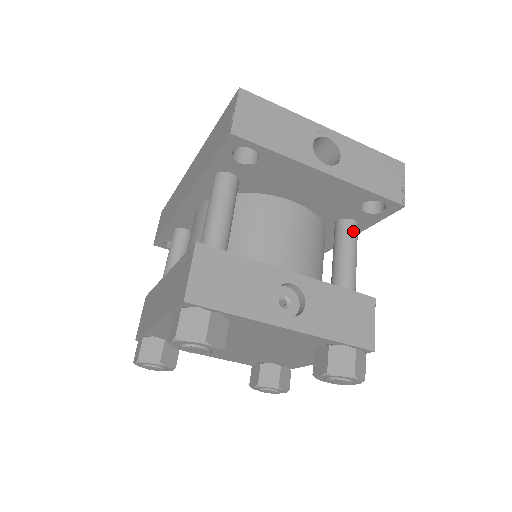
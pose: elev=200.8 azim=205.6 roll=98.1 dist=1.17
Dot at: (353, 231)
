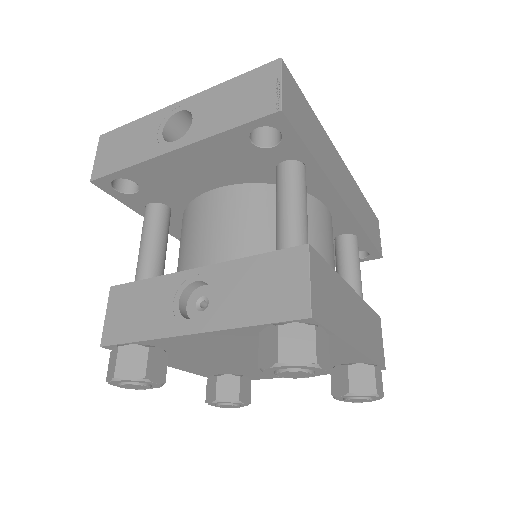
Dot at: (285, 175)
